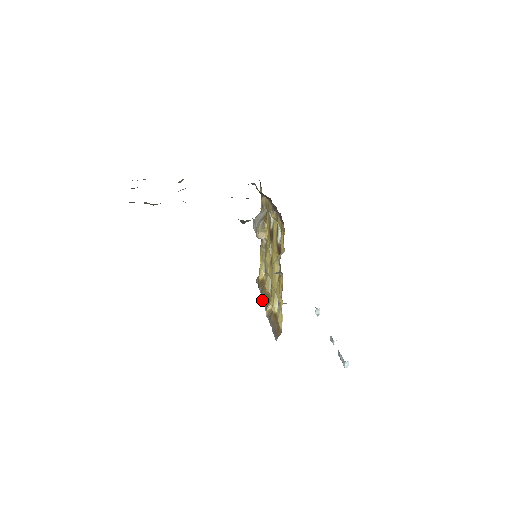
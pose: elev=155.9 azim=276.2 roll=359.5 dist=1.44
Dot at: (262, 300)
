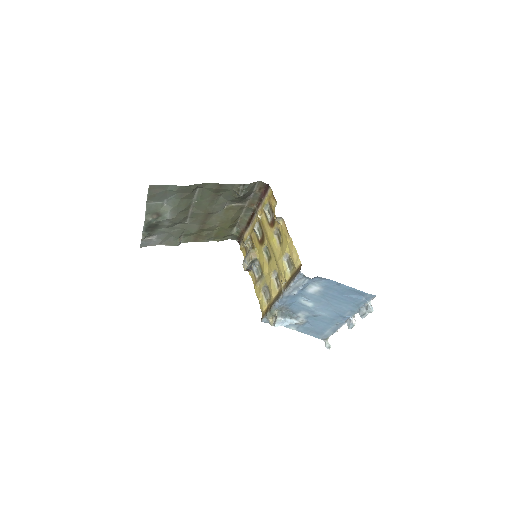
Dot at: (273, 323)
